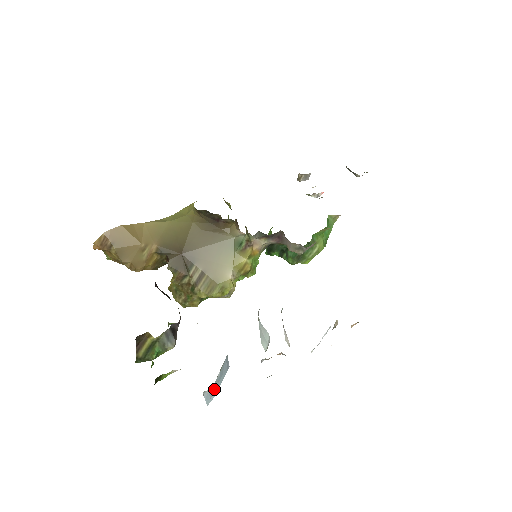
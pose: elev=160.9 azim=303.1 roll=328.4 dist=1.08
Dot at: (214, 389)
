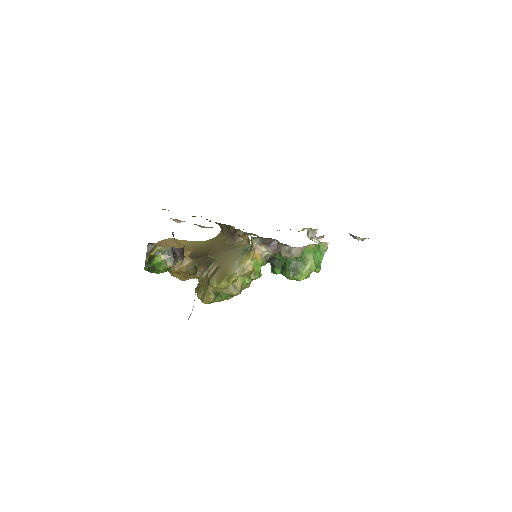
Dot at: occluded
